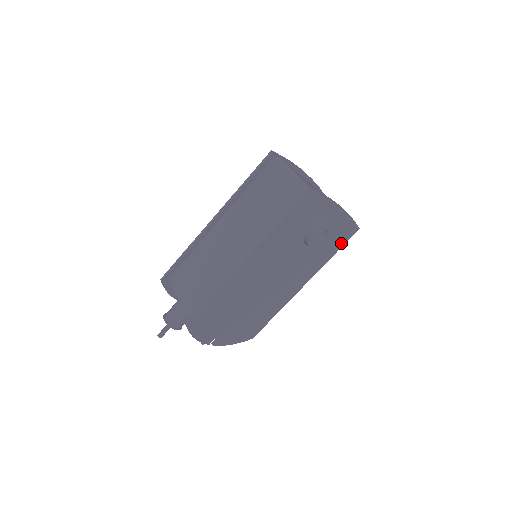
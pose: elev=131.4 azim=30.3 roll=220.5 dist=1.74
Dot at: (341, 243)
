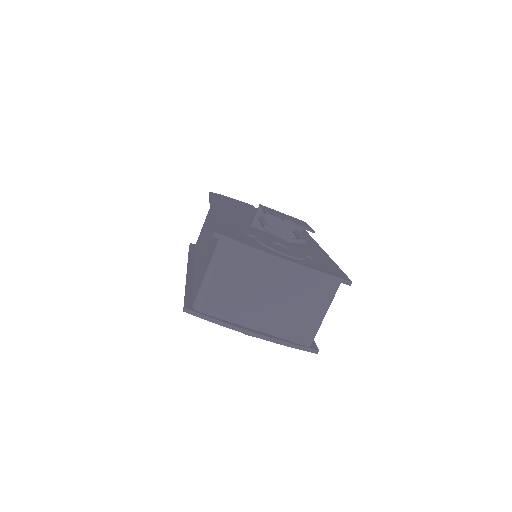
Dot at: occluded
